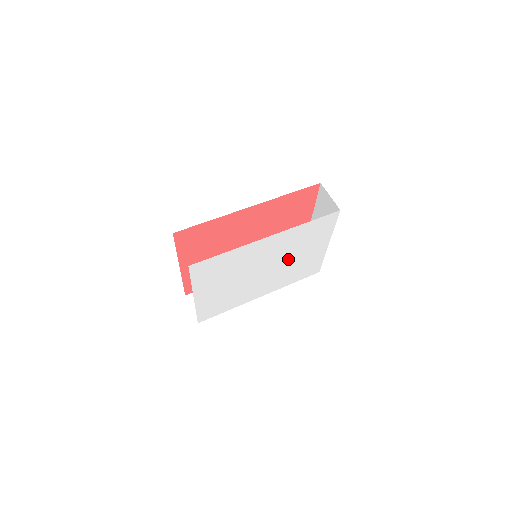
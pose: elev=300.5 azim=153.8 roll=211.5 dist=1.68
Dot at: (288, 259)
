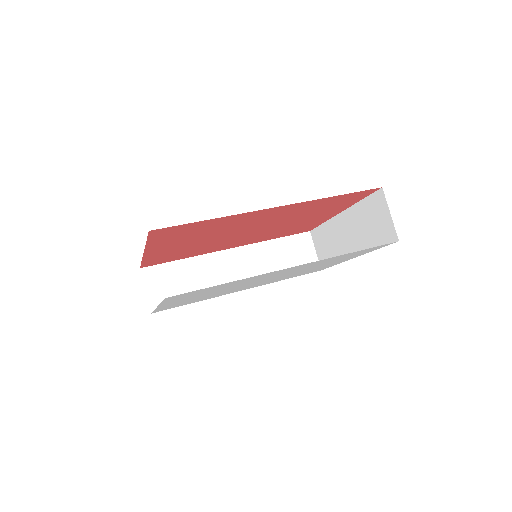
Dot at: (298, 271)
